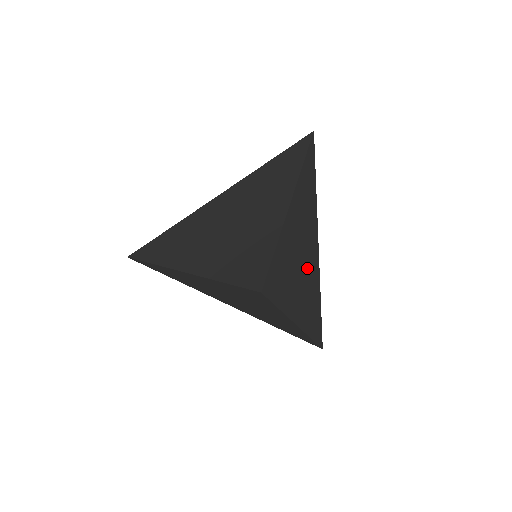
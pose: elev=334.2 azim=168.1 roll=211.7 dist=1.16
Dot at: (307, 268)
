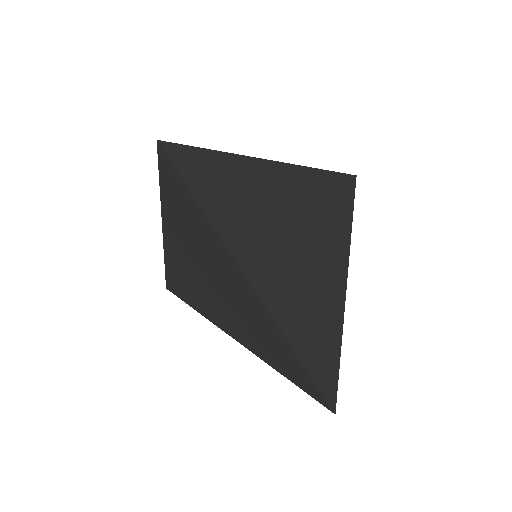
Dot at: (305, 233)
